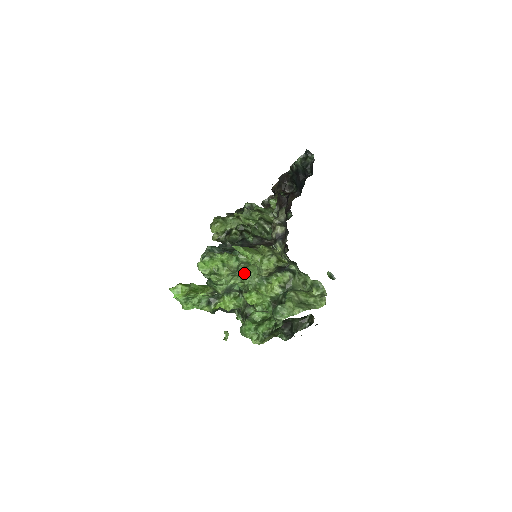
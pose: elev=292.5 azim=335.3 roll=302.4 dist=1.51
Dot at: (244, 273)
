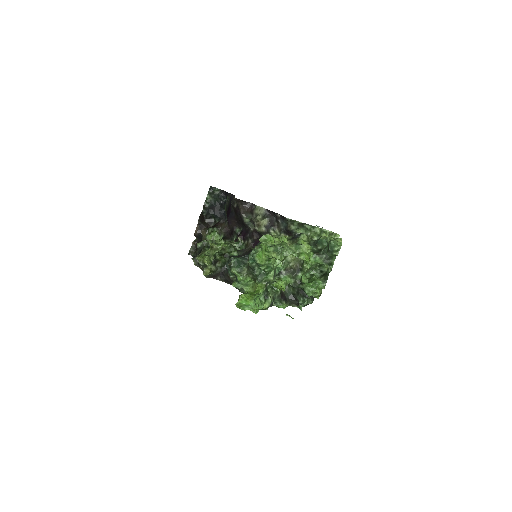
Dot at: (285, 247)
